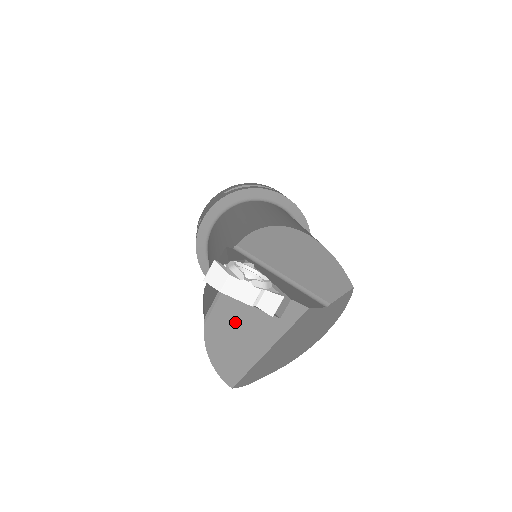
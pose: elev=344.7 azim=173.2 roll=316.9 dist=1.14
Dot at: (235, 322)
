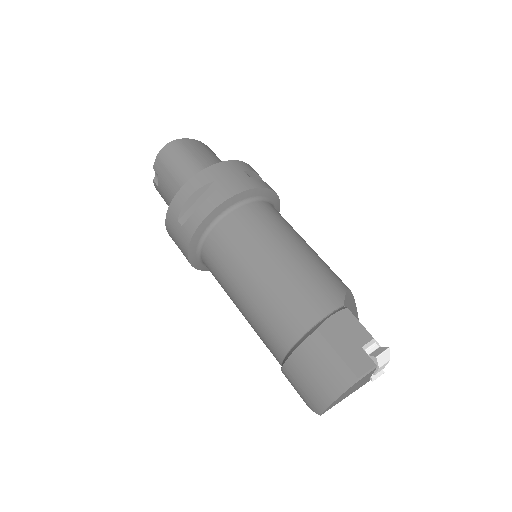
Dot at: (361, 382)
